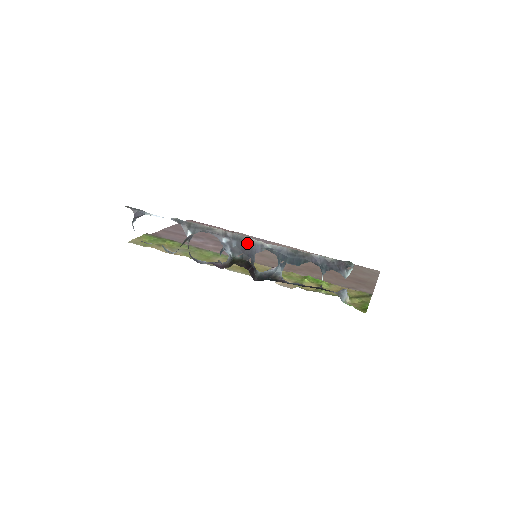
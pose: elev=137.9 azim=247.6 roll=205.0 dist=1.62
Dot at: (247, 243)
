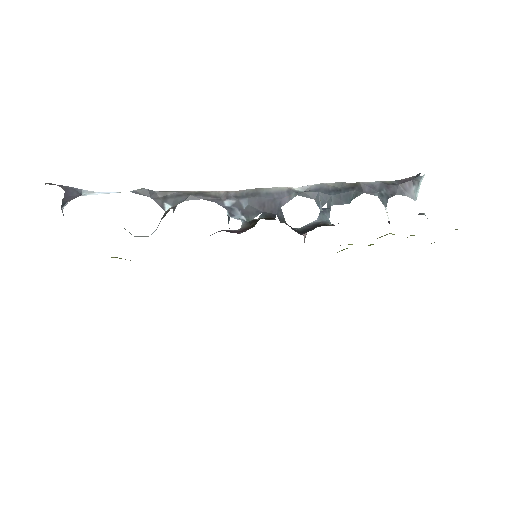
Dot at: (265, 195)
